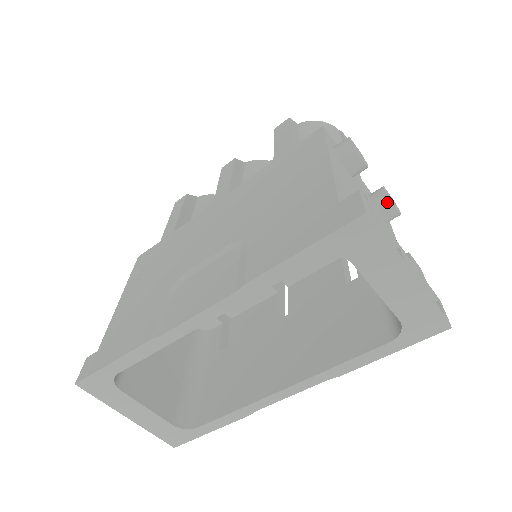
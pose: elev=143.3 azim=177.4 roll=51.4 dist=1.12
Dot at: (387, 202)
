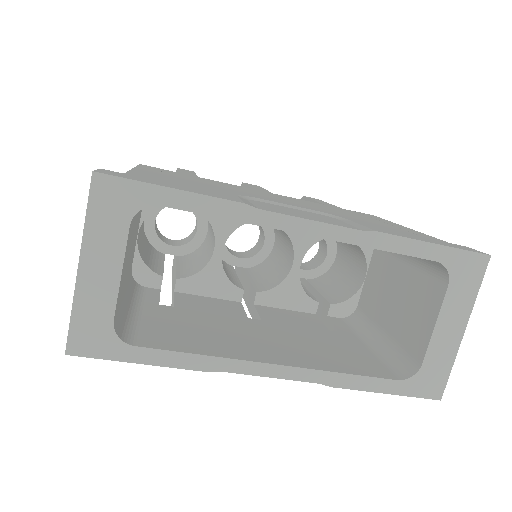
Dot at: occluded
